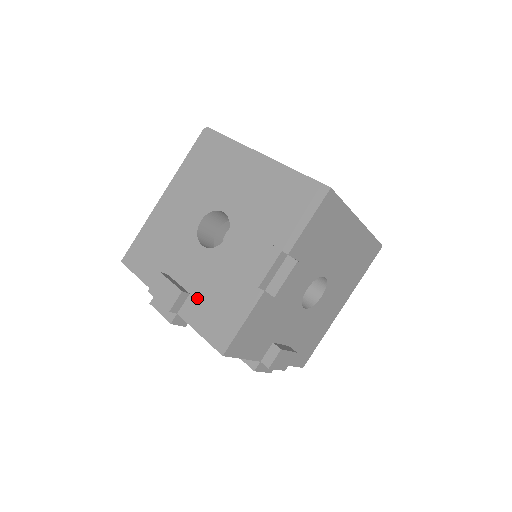
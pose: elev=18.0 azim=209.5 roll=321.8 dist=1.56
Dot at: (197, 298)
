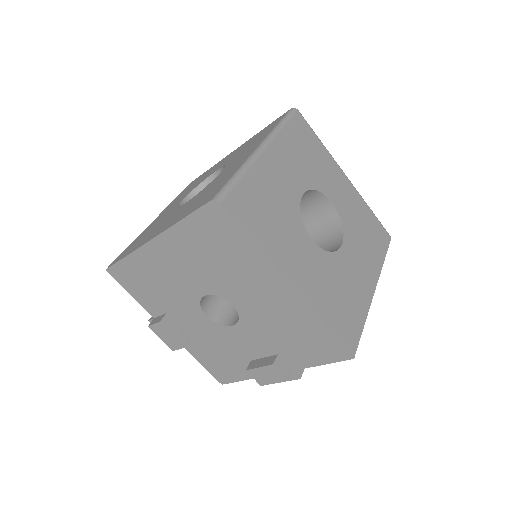
Dot at: (199, 345)
